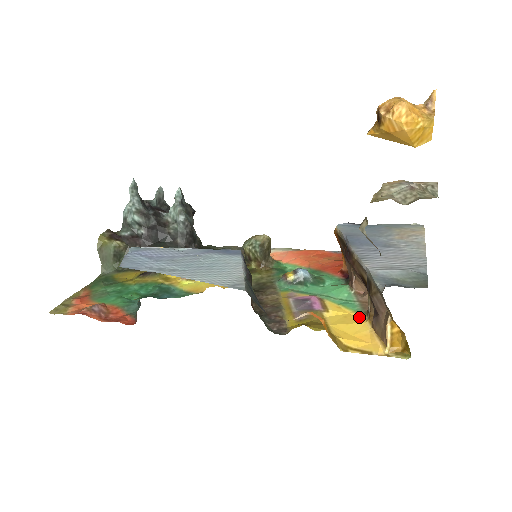
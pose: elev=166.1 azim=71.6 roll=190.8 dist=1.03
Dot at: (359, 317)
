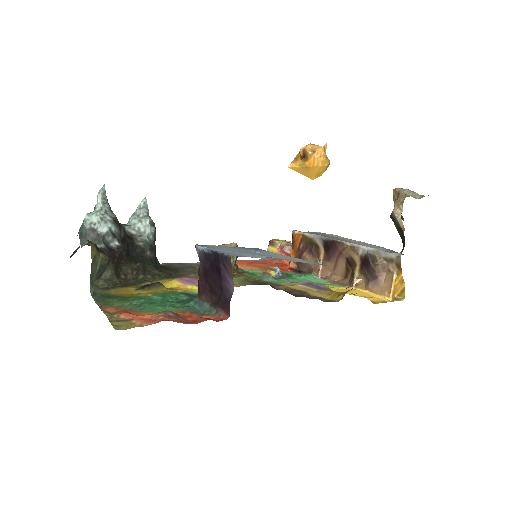
Dot at: (347, 289)
